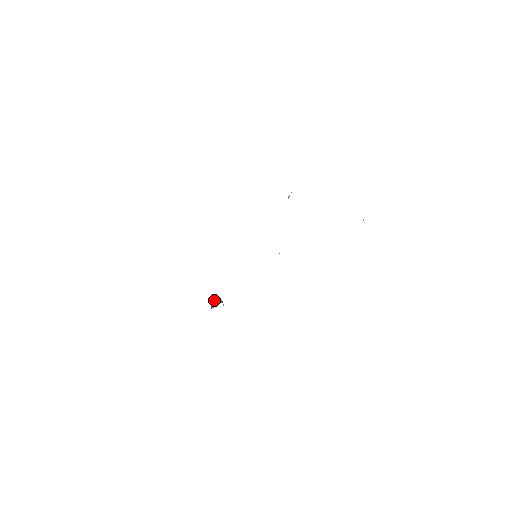
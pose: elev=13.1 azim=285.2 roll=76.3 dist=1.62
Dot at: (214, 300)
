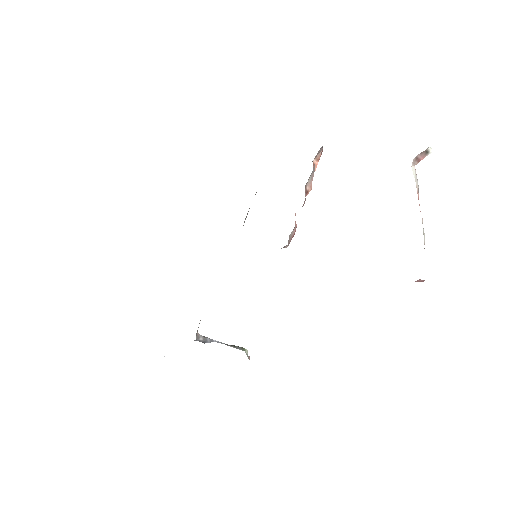
Dot at: (234, 345)
